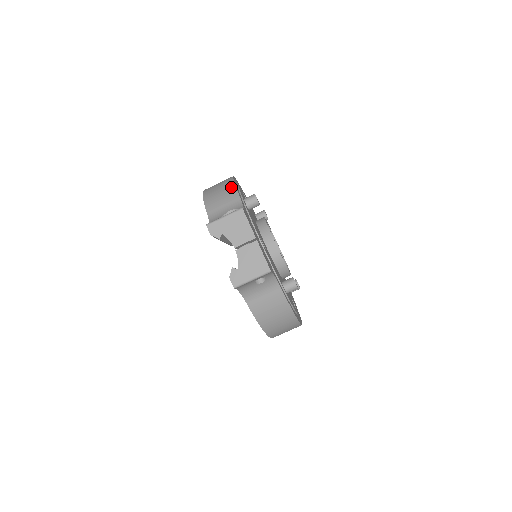
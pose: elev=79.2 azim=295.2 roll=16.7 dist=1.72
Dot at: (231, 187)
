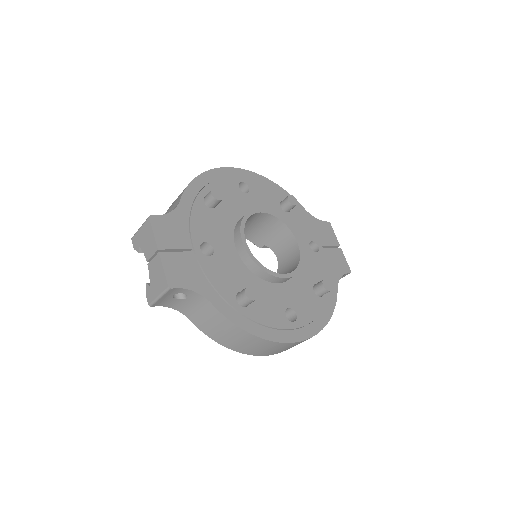
Dot at: occluded
